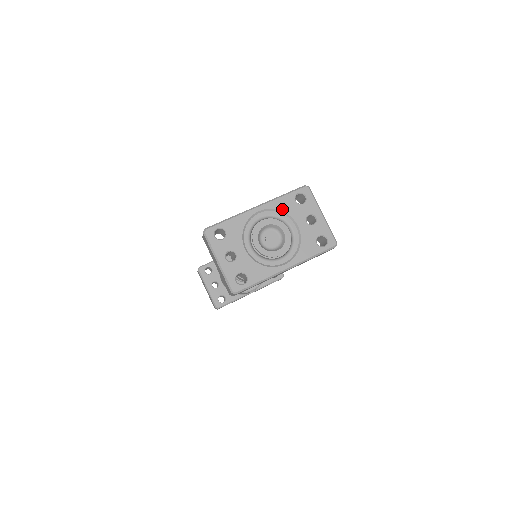
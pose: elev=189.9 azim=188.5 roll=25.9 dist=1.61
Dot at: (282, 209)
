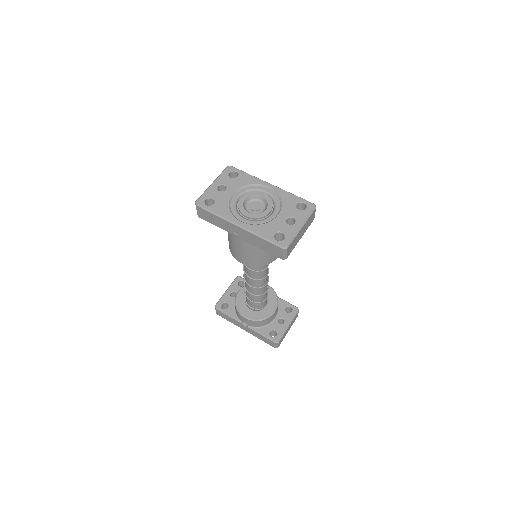
Dot at: (283, 199)
